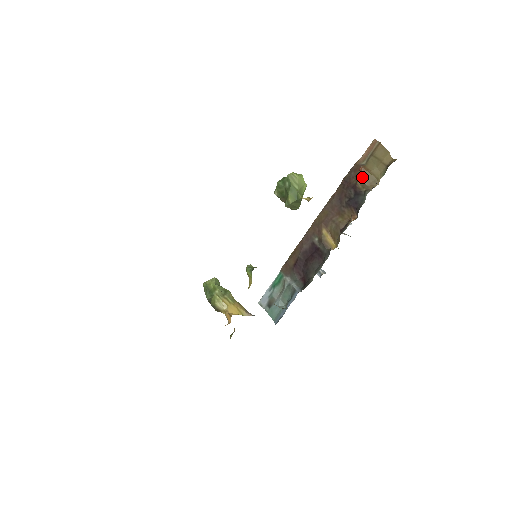
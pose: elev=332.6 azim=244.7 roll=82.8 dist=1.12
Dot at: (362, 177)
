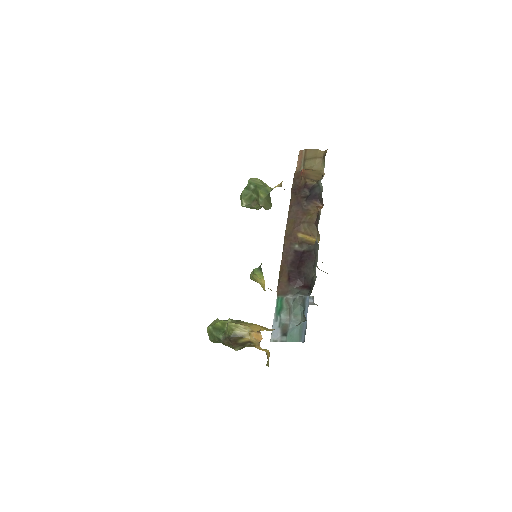
Dot at: (308, 176)
